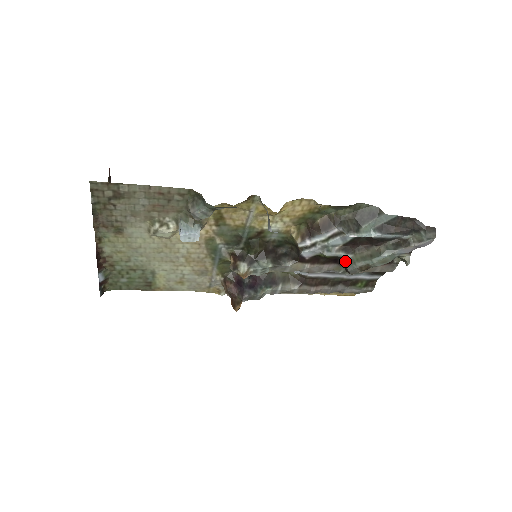
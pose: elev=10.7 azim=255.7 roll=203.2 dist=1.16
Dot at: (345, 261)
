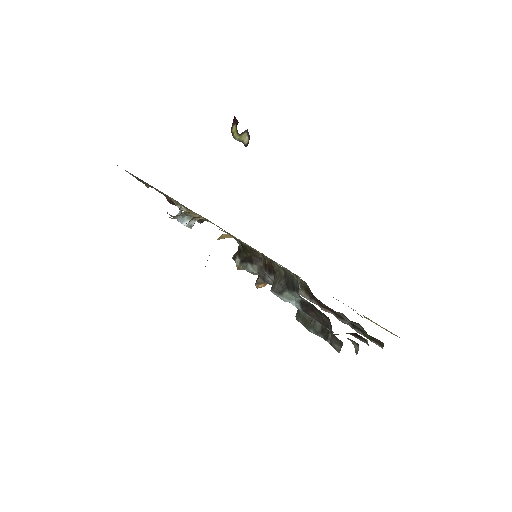
Dot at: (298, 309)
